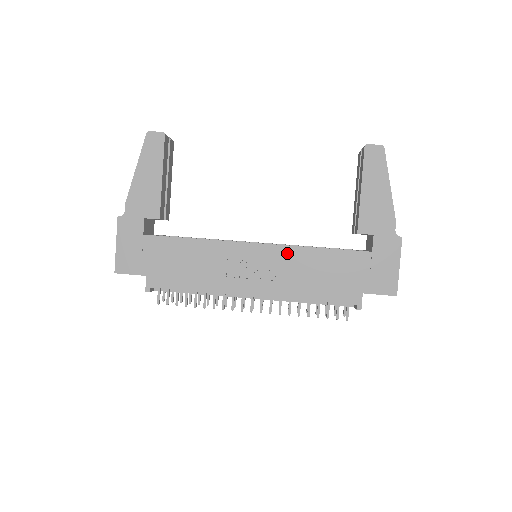
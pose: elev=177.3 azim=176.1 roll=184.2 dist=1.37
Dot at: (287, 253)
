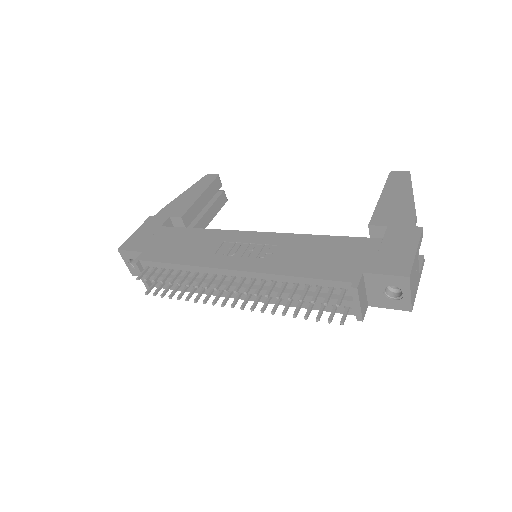
Dot at: (285, 238)
